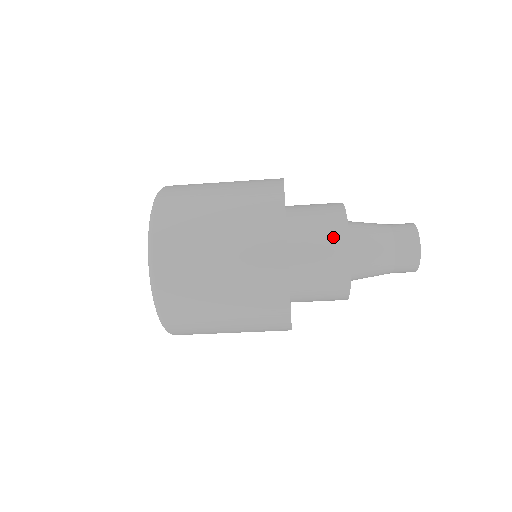
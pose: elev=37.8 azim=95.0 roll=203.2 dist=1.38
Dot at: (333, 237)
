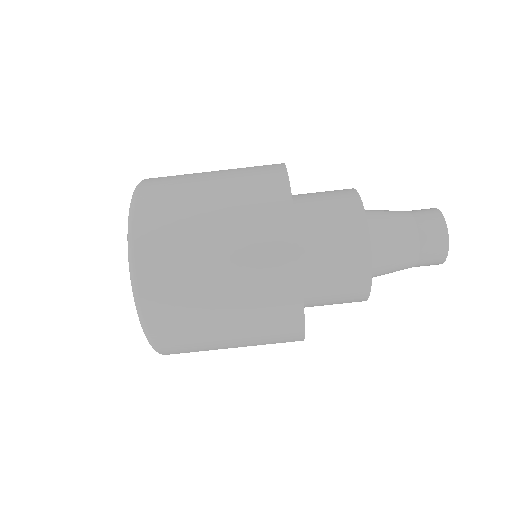
Dot at: (348, 222)
